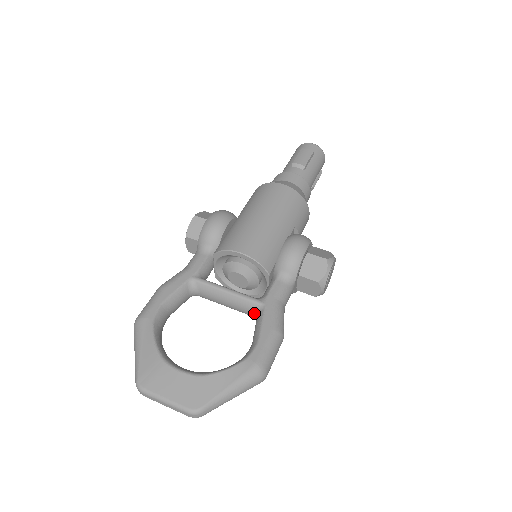
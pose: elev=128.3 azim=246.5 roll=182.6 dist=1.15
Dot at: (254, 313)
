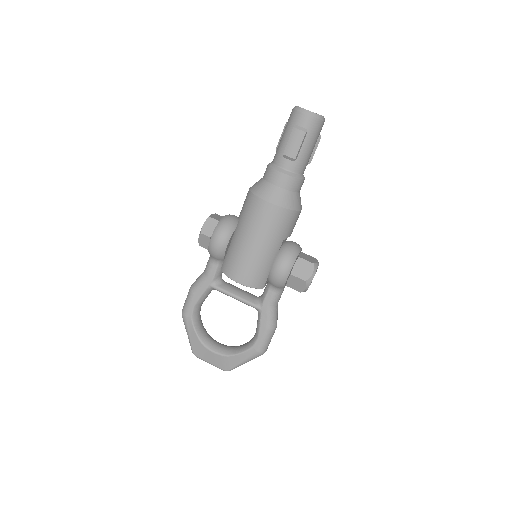
Dot at: (256, 309)
